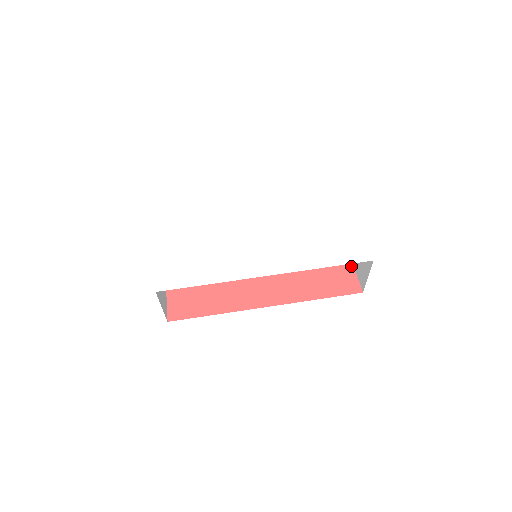
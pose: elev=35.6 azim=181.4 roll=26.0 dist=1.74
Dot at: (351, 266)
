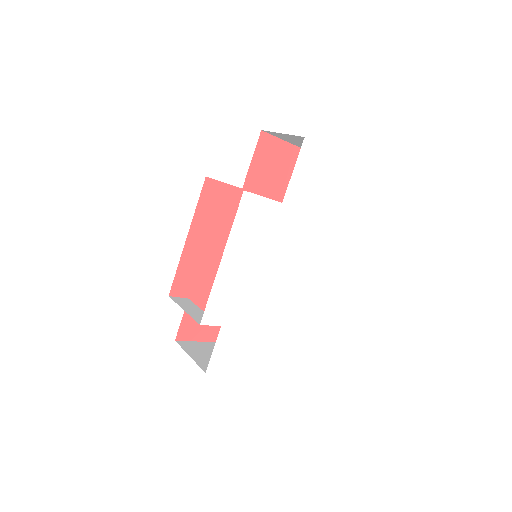
Dot at: (282, 143)
